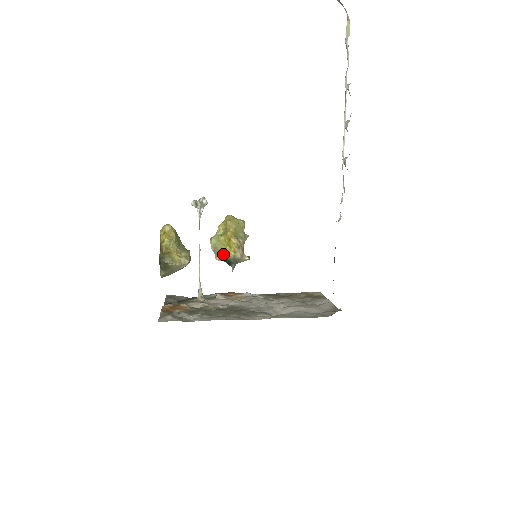
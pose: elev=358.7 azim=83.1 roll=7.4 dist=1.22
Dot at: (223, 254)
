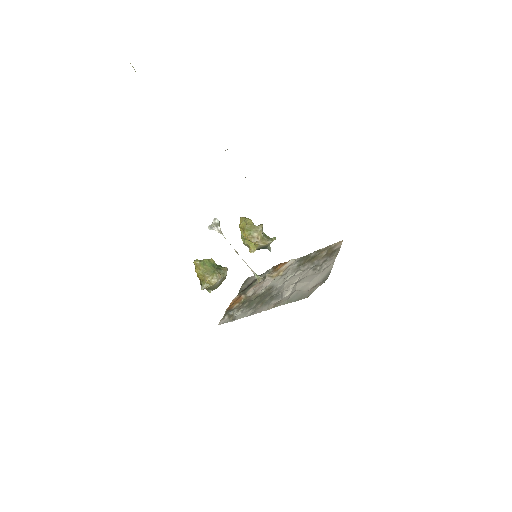
Dot at: (252, 247)
